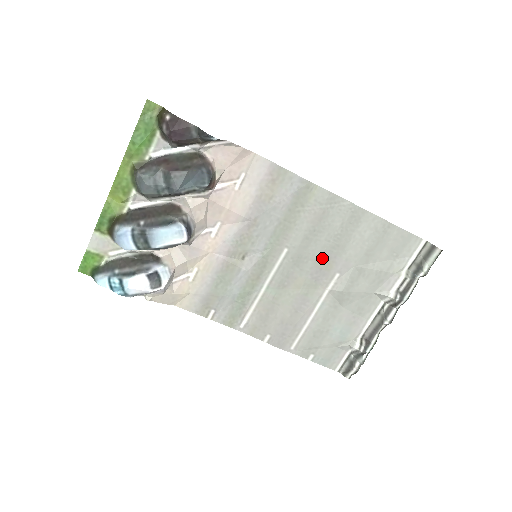
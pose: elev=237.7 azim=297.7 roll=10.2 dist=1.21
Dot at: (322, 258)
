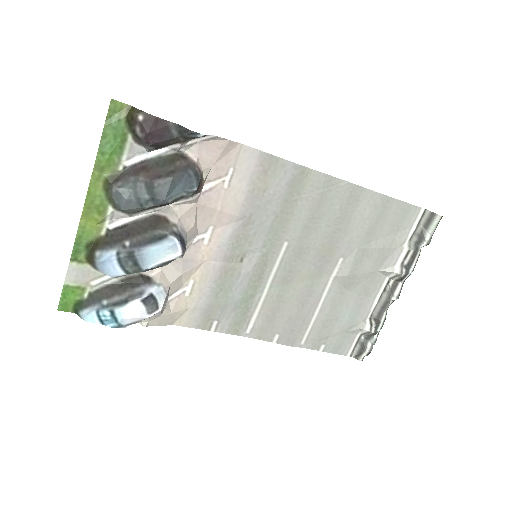
Dot at: (324, 245)
